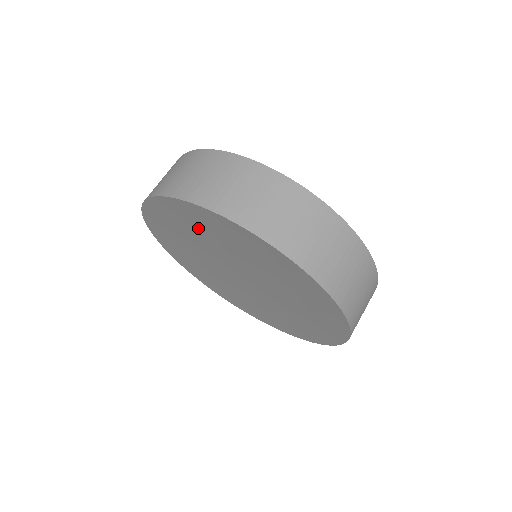
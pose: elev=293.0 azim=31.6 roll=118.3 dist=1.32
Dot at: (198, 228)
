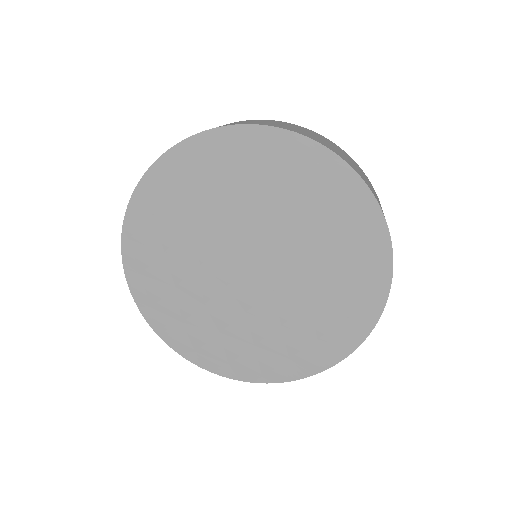
Dot at: (225, 180)
